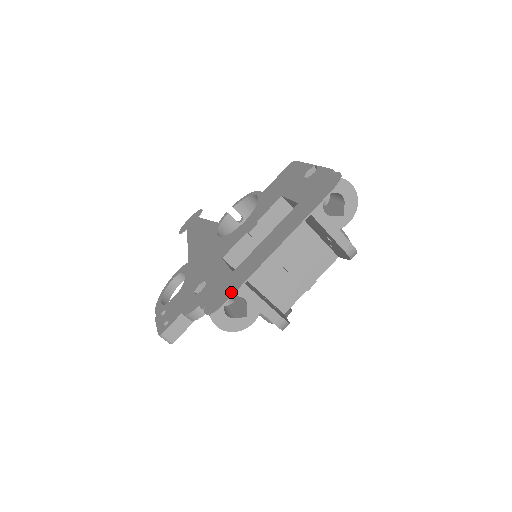
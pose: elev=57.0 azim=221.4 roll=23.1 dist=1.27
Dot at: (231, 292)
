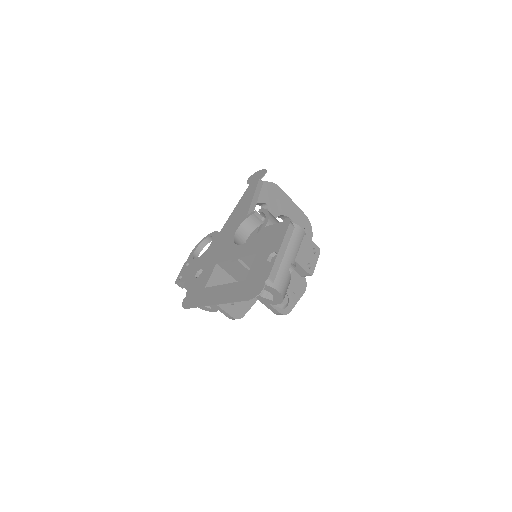
Dot at: (192, 305)
